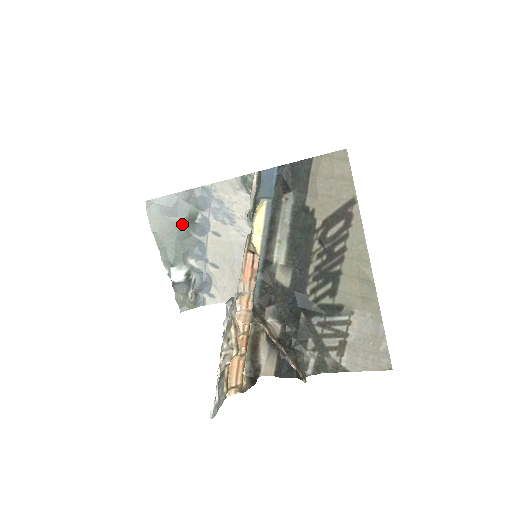
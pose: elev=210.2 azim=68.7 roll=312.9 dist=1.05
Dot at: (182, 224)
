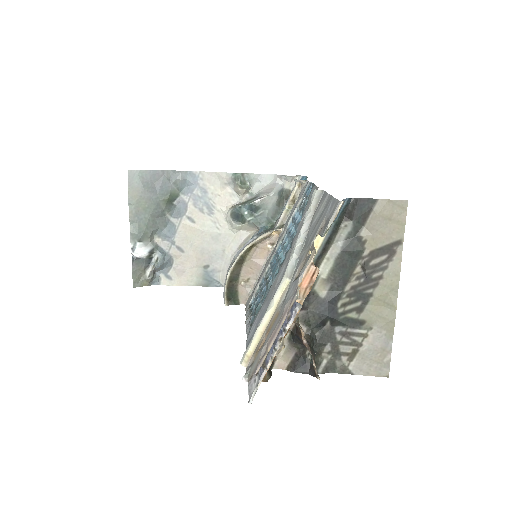
Dot at: (160, 202)
